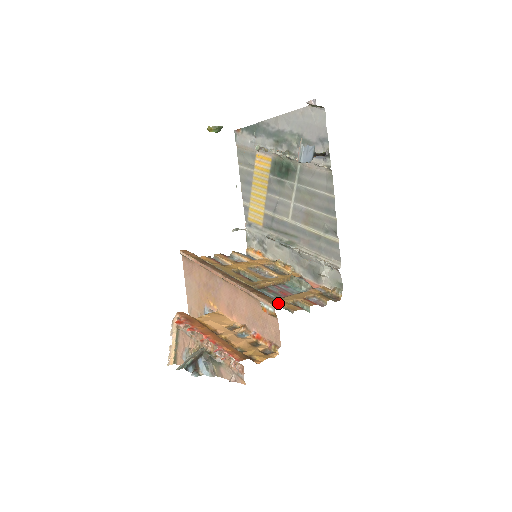
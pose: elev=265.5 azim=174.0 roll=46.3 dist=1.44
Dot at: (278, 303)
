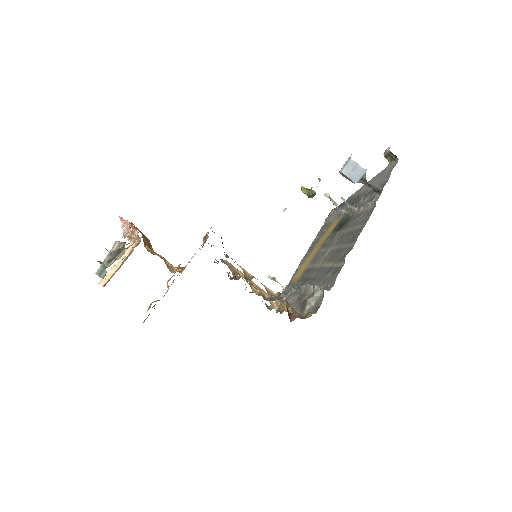
Dot at: occluded
